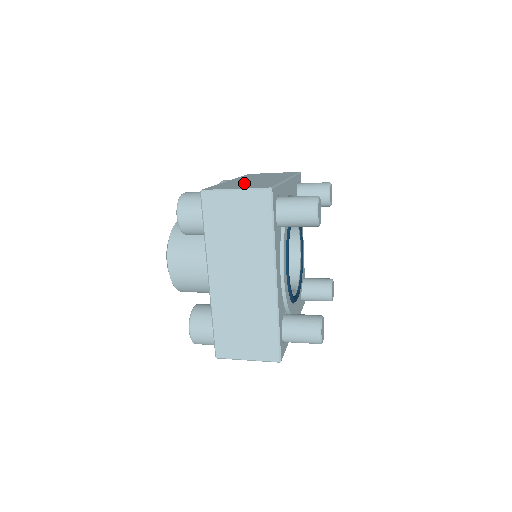
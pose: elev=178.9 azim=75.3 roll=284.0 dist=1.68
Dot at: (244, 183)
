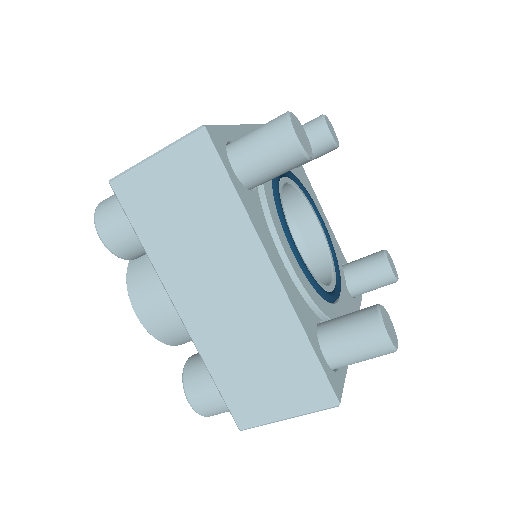
Dot at: occluded
